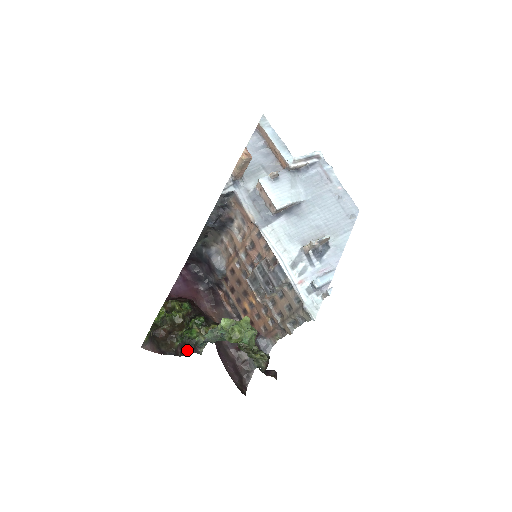
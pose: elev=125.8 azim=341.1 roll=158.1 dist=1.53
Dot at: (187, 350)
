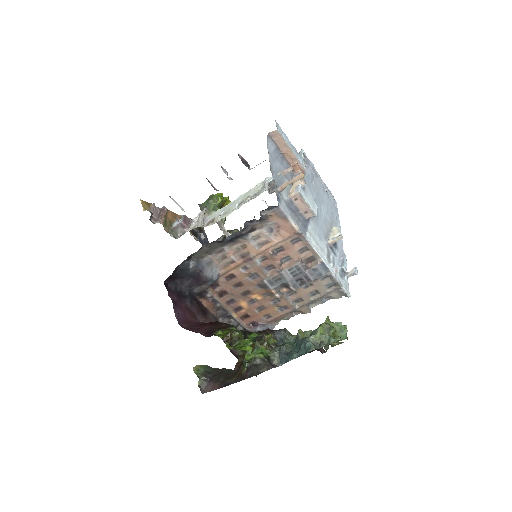
Dot at: (259, 369)
